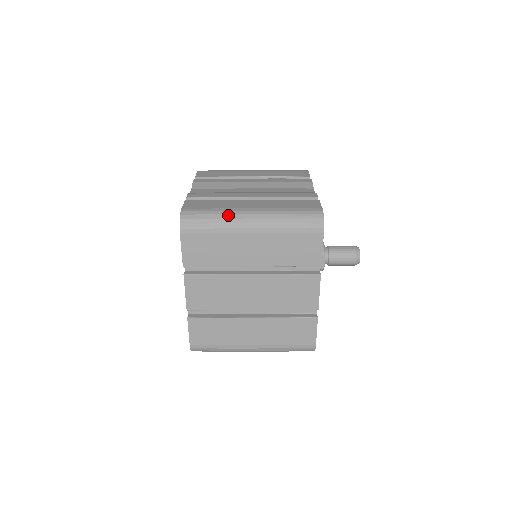
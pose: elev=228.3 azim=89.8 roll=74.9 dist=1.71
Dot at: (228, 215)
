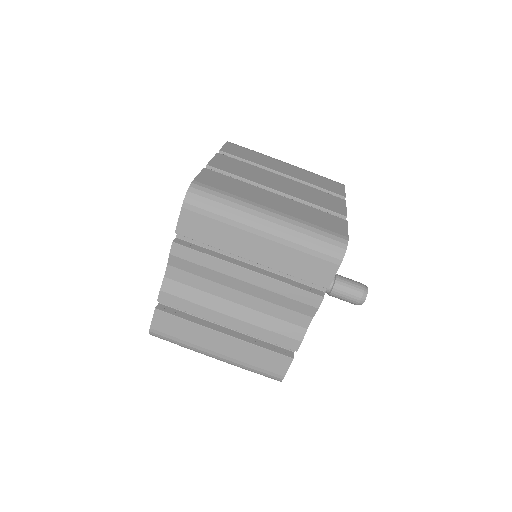
Dot at: occluded
